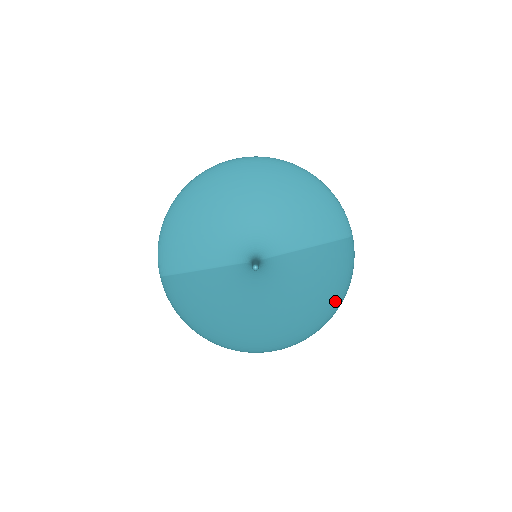
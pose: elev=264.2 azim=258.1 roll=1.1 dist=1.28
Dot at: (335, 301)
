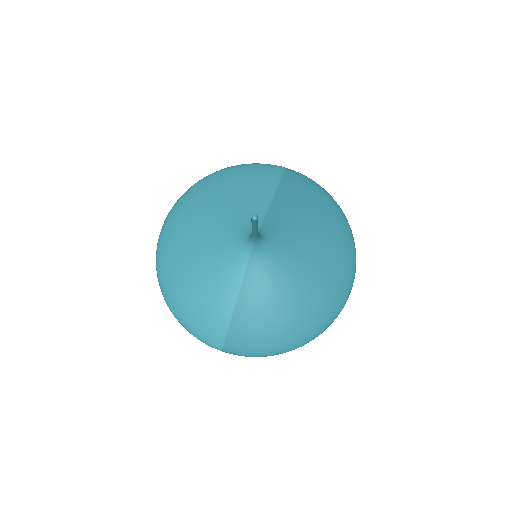
Dot at: (334, 208)
